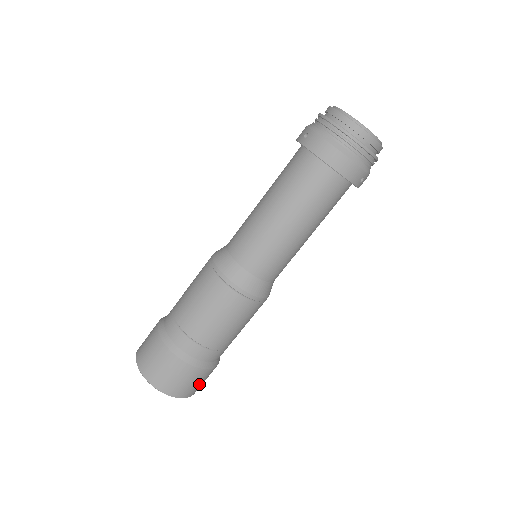
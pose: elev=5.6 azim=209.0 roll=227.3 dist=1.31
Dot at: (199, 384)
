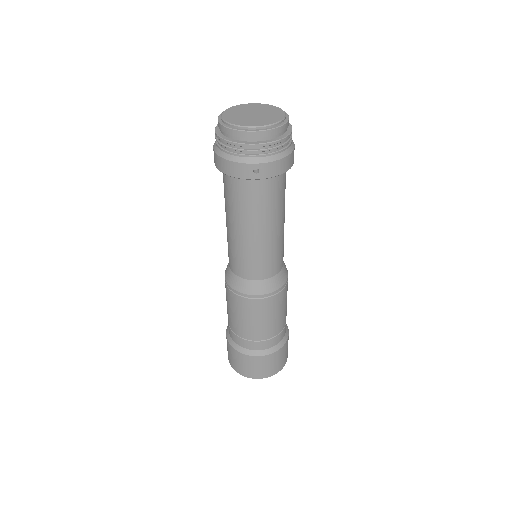
Dot at: (260, 368)
